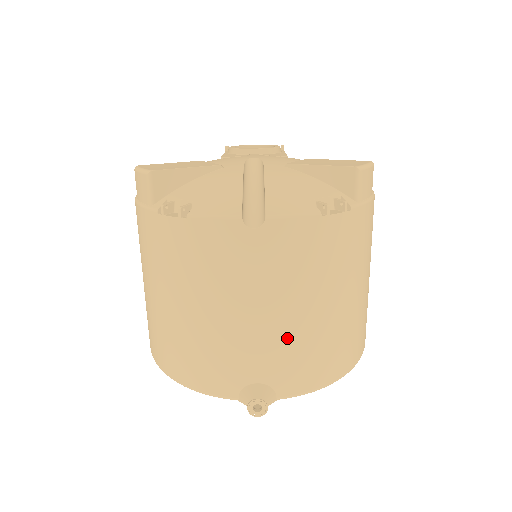
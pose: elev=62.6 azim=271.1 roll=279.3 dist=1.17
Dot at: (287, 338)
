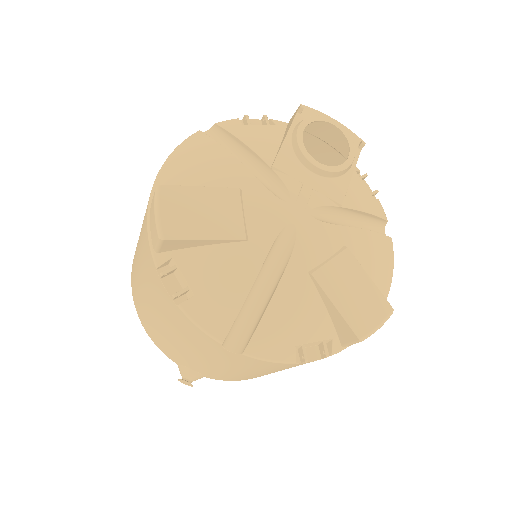
Dot at: (227, 374)
